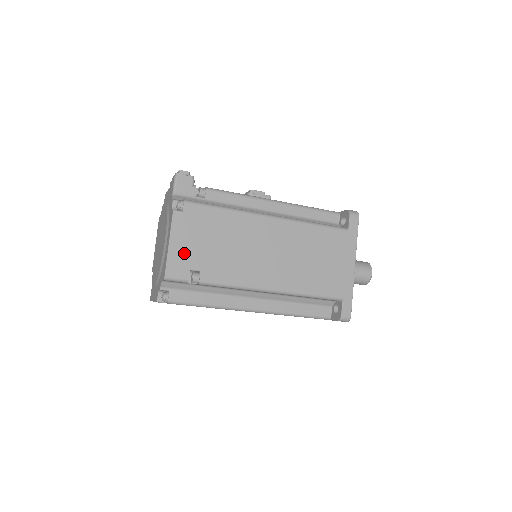
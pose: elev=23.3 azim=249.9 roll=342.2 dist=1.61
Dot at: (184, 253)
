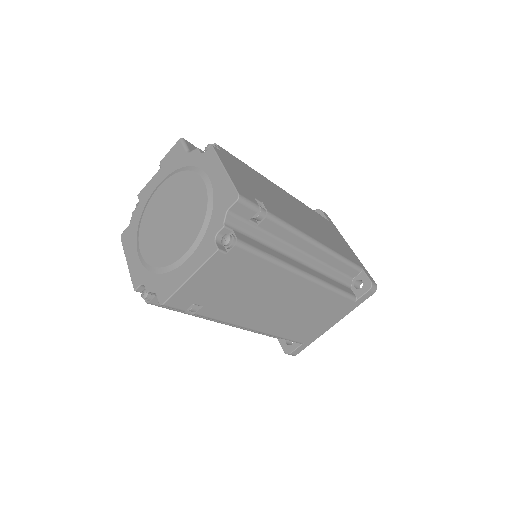
Dot at: (241, 182)
